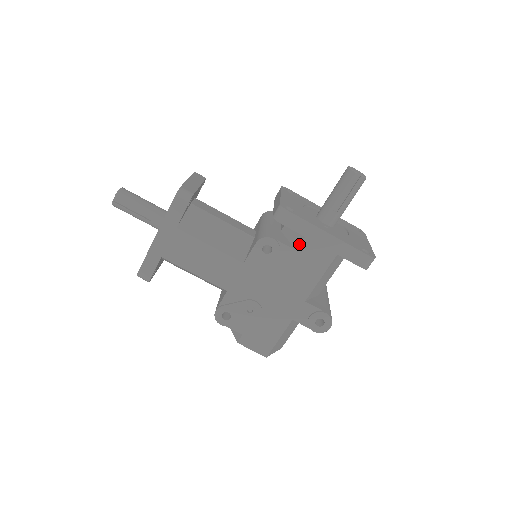
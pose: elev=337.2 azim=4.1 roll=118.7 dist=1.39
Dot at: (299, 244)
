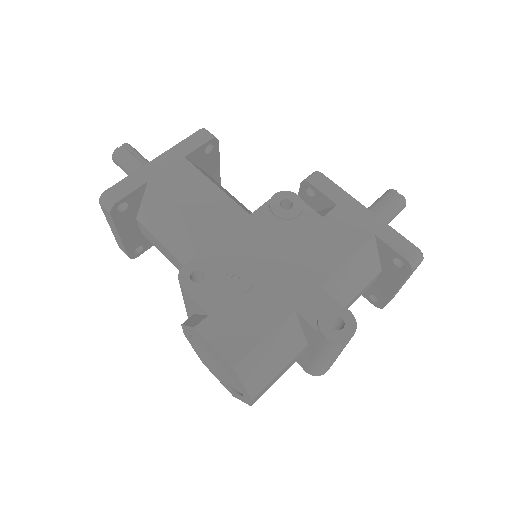
Dot at: (328, 212)
